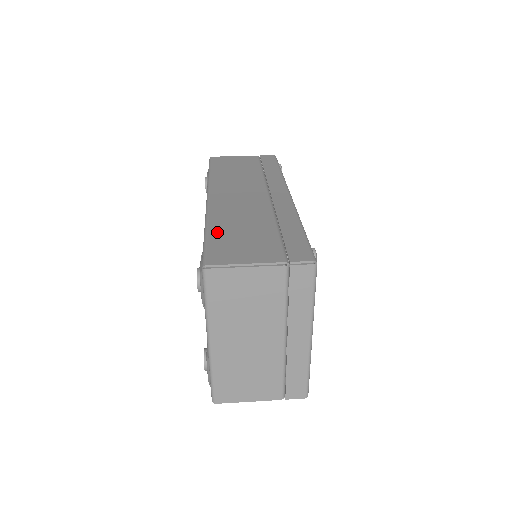
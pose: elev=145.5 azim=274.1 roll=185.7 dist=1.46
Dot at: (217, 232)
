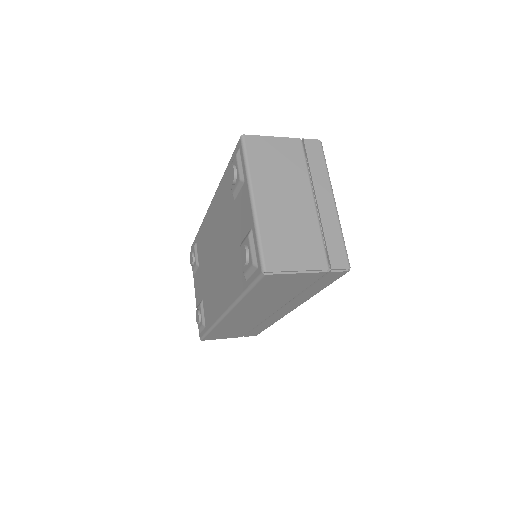
Dot at: occluded
